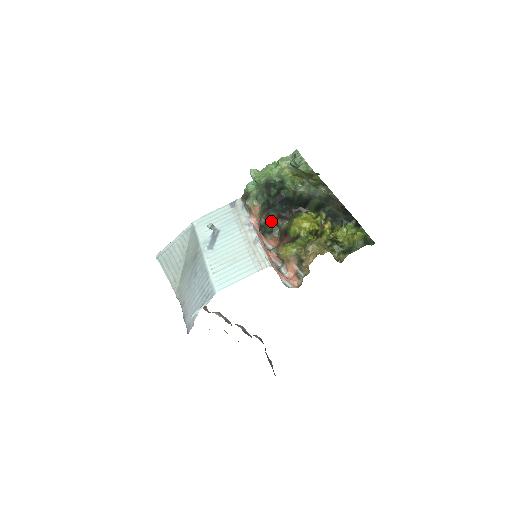
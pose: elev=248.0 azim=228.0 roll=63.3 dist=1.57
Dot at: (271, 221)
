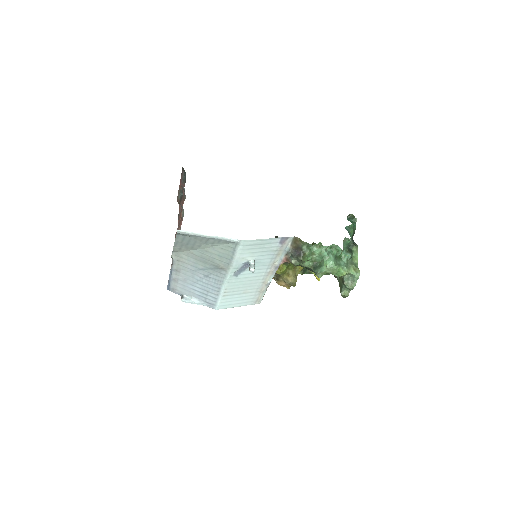
Dot at: occluded
